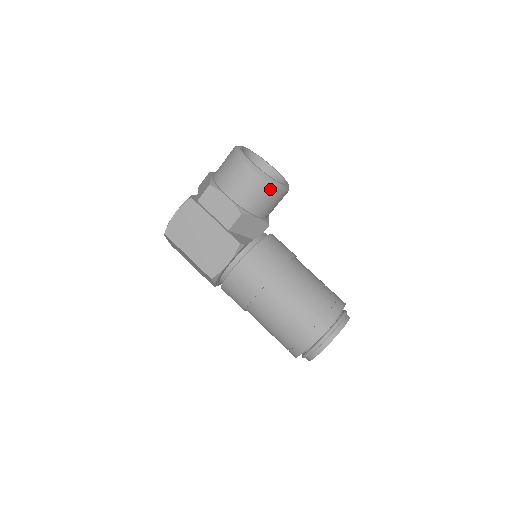
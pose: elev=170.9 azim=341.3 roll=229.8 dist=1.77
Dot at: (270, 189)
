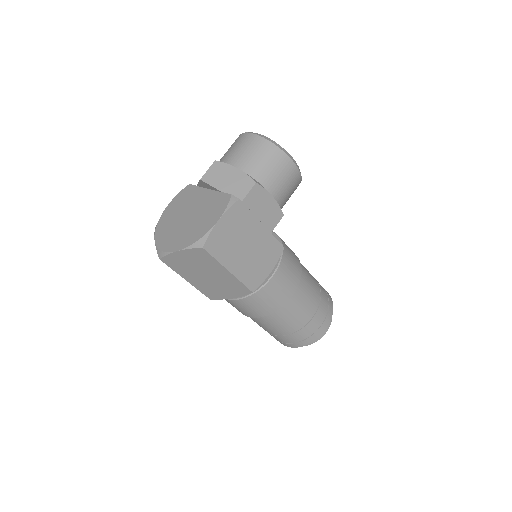
Dot at: occluded
